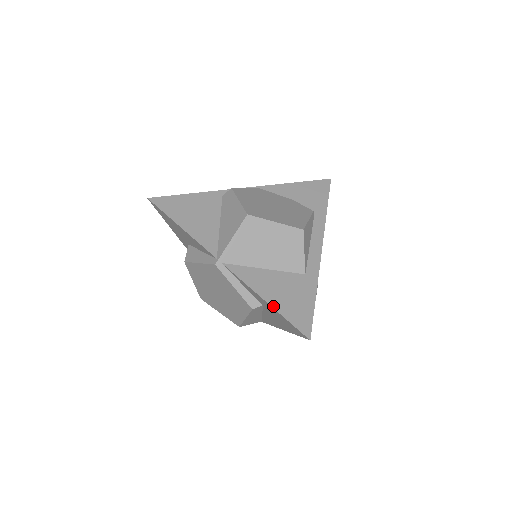
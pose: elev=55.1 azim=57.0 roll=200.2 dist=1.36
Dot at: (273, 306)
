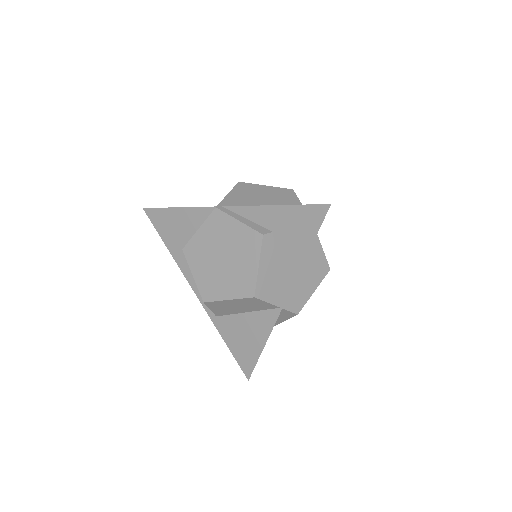
Dot at: (283, 205)
